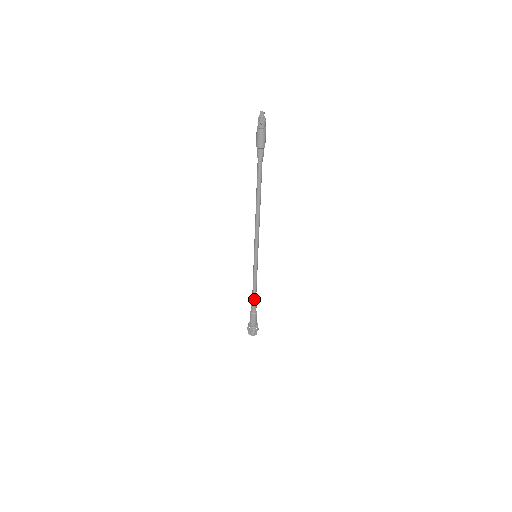
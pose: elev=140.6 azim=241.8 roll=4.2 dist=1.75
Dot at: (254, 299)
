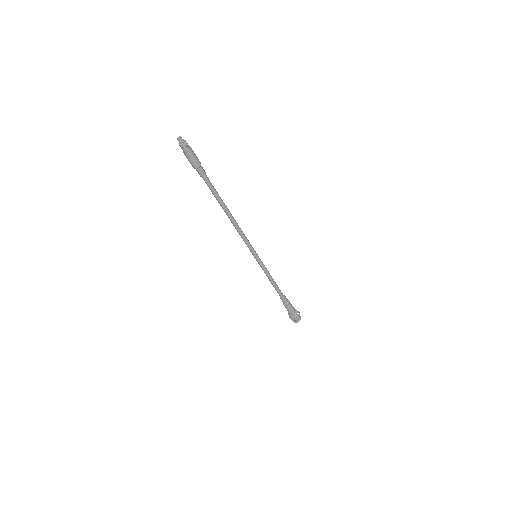
Dot at: (277, 291)
